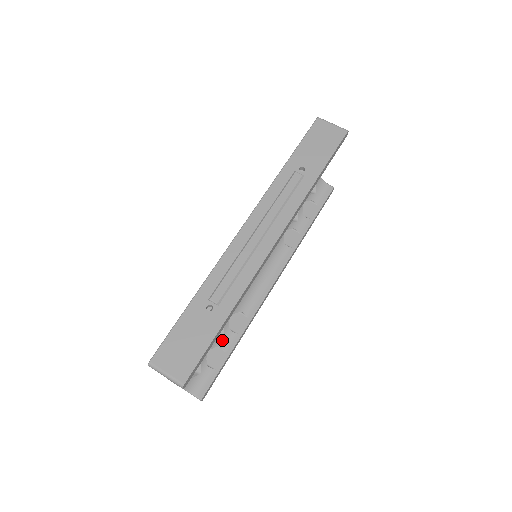
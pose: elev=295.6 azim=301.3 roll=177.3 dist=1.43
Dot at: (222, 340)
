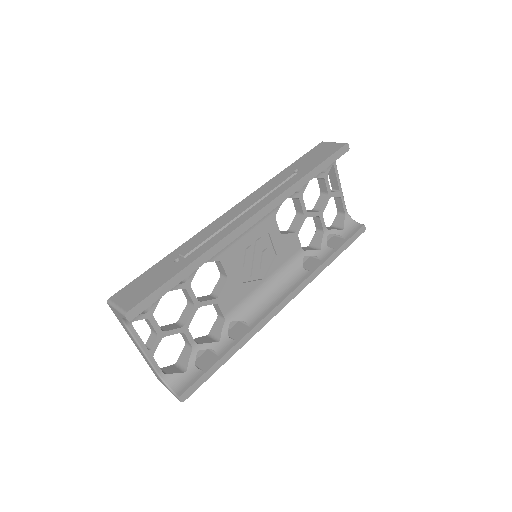
Dot at: (217, 344)
